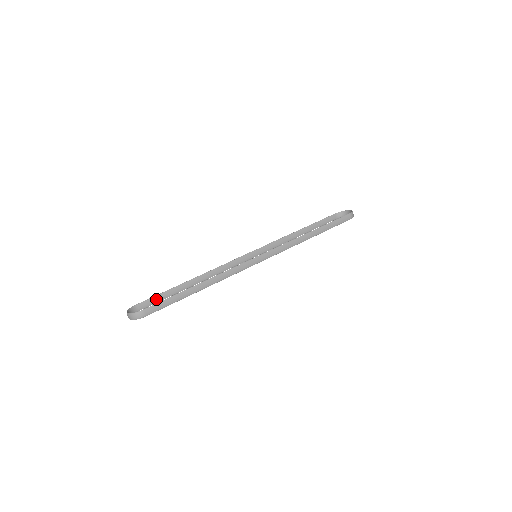
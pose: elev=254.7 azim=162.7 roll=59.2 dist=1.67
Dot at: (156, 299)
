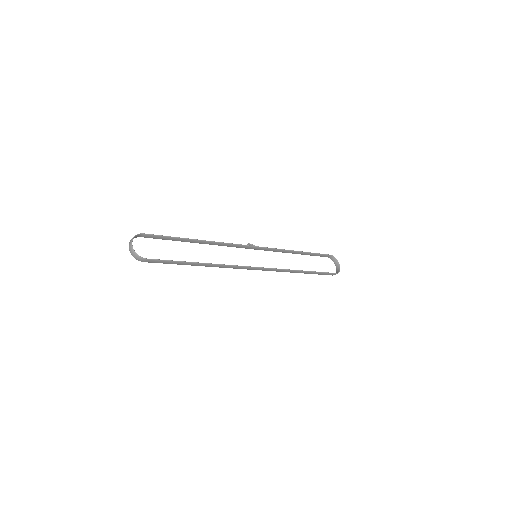
Dot at: (161, 238)
